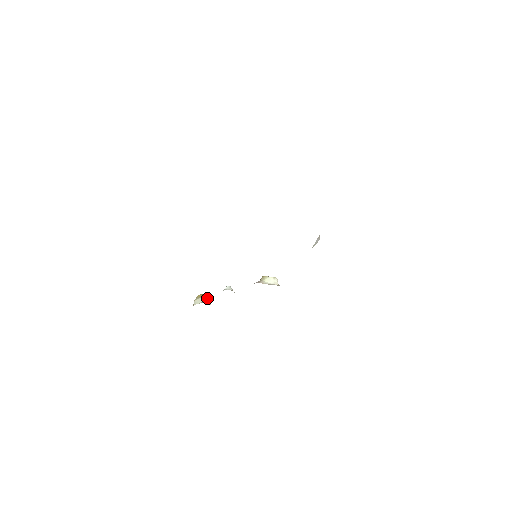
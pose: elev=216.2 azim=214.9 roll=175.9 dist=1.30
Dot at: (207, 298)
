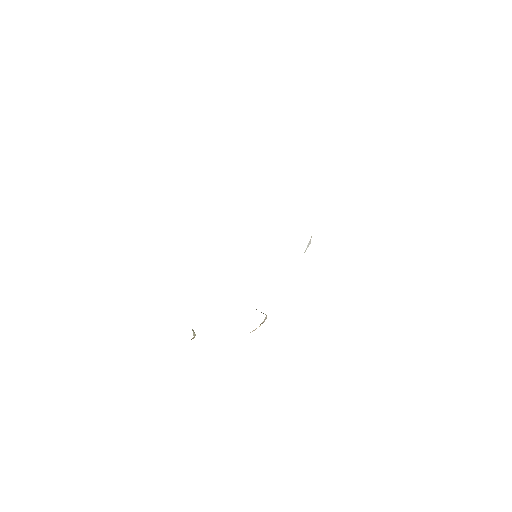
Dot at: (194, 332)
